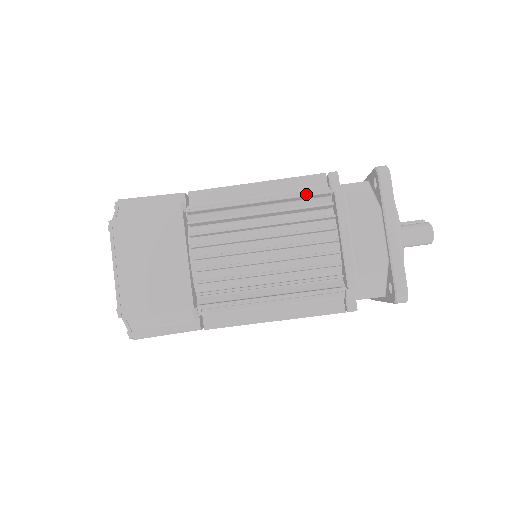
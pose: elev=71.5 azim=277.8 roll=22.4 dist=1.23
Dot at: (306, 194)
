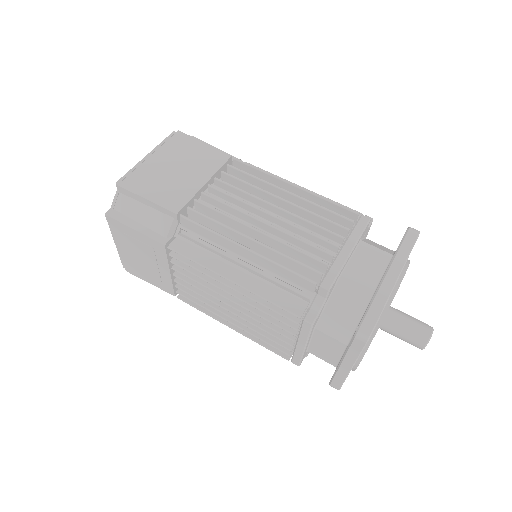
Dot at: occluded
